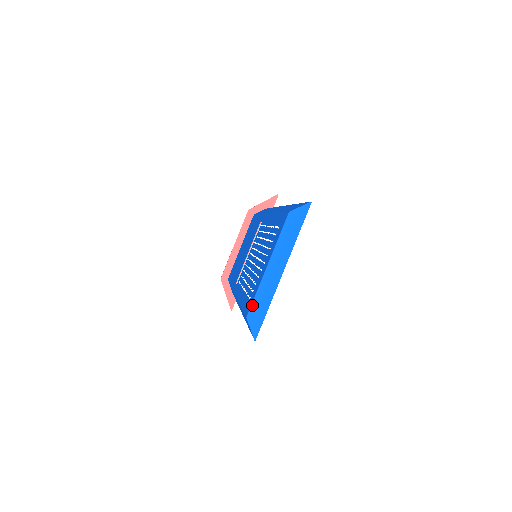
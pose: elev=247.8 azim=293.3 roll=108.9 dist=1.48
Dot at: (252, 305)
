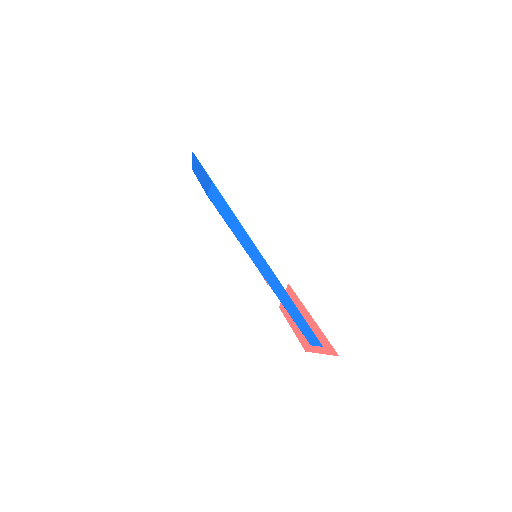
Dot at: (205, 191)
